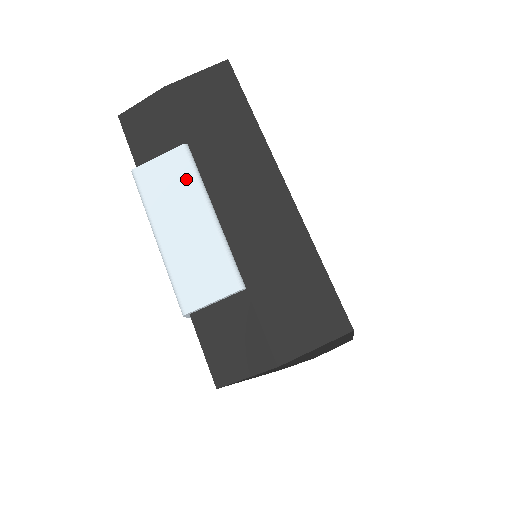
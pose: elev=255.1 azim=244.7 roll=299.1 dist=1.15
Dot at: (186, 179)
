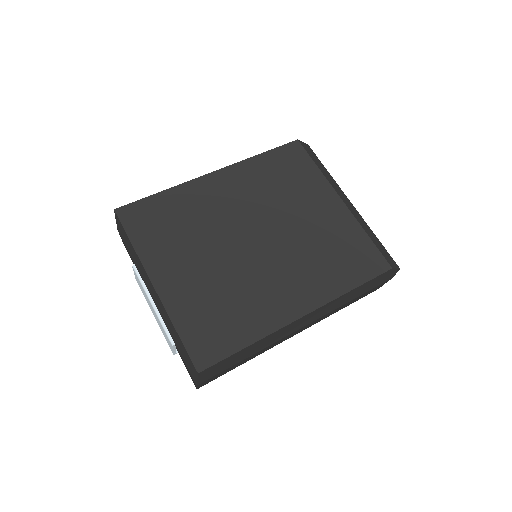
Dot at: (141, 286)
